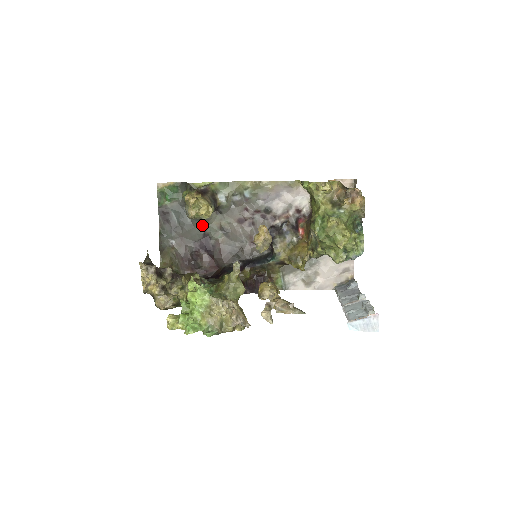
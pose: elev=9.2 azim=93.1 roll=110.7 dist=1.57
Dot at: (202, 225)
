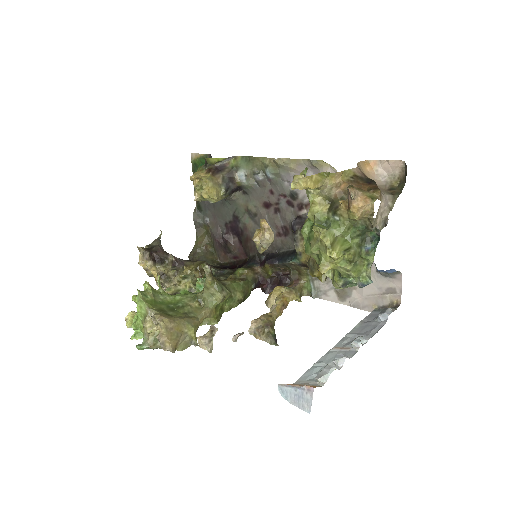
Dot at: (230, 205)
